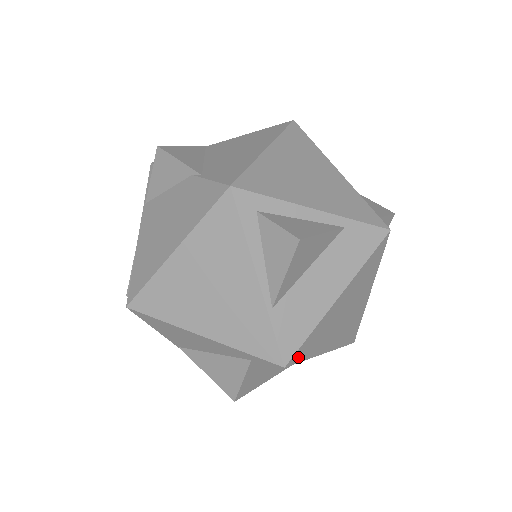
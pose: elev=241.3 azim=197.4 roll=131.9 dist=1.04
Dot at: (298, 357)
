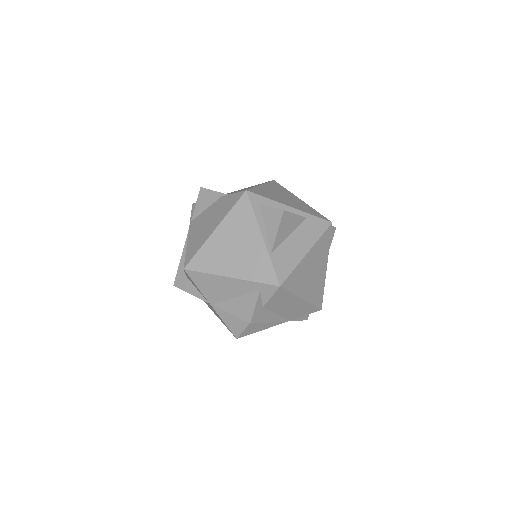
Dot at: (287, 285)
